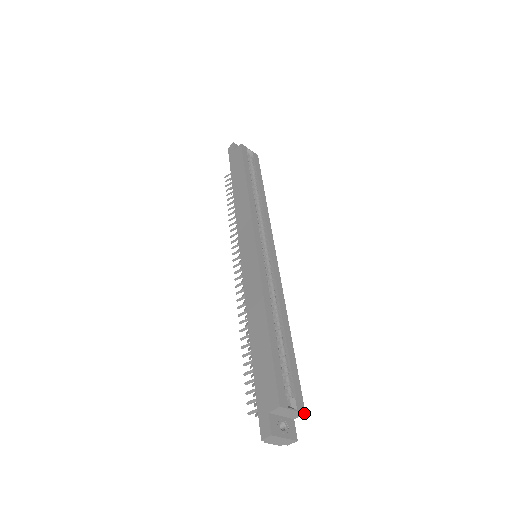
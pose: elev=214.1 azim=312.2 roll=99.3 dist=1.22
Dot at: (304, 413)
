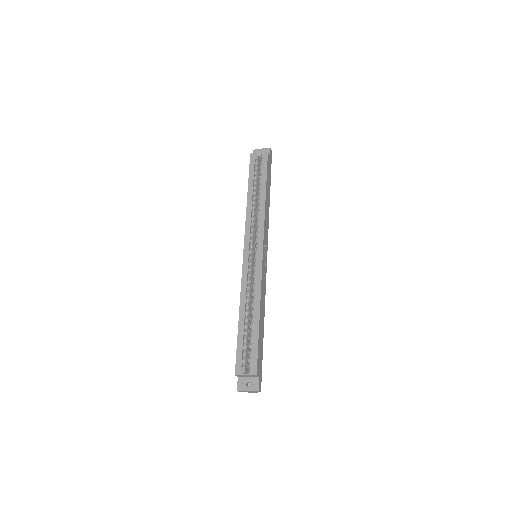
Dot at: (256, 375)
